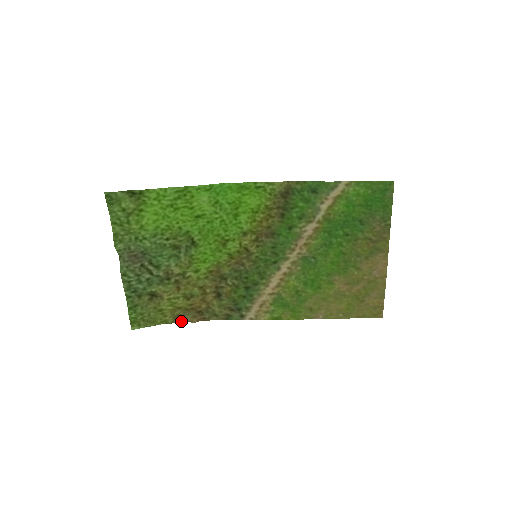
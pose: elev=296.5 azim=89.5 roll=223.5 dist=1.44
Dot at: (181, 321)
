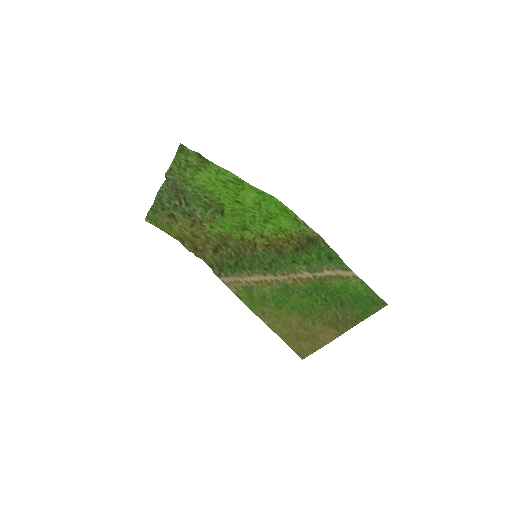
Dot at: (180, 242)
